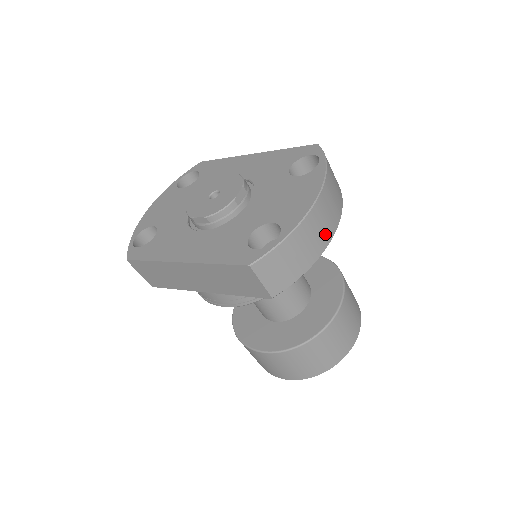
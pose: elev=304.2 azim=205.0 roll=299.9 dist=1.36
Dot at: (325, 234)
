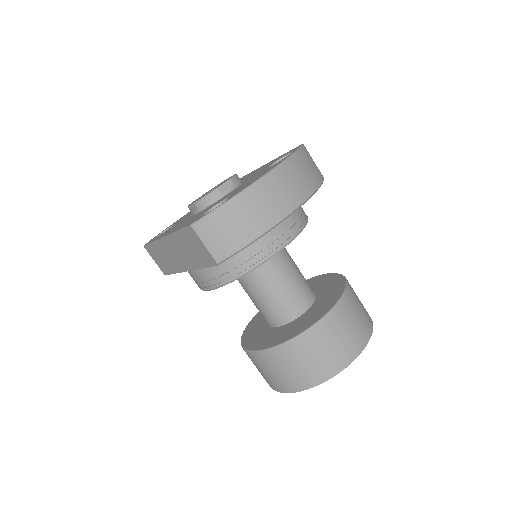
Dot at: (276, 210)
